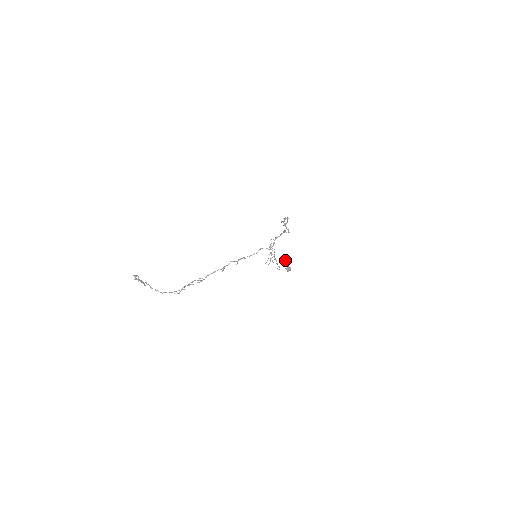
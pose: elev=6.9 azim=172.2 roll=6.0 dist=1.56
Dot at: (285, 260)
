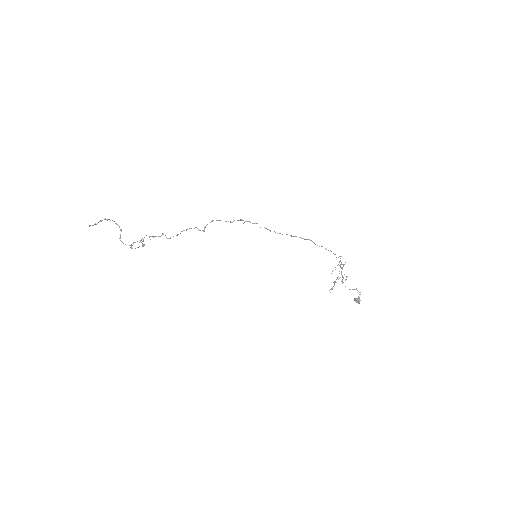
Dot at: (356, 288)
